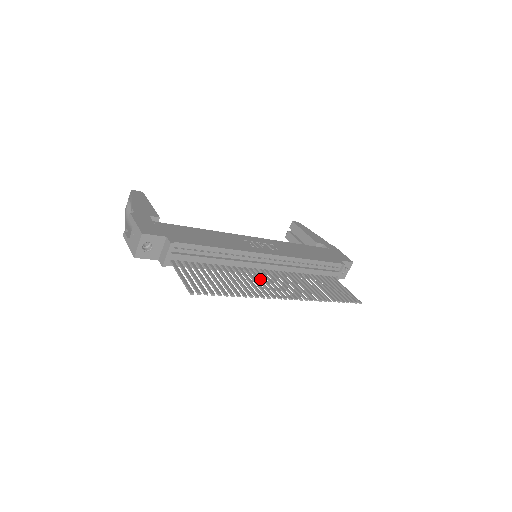
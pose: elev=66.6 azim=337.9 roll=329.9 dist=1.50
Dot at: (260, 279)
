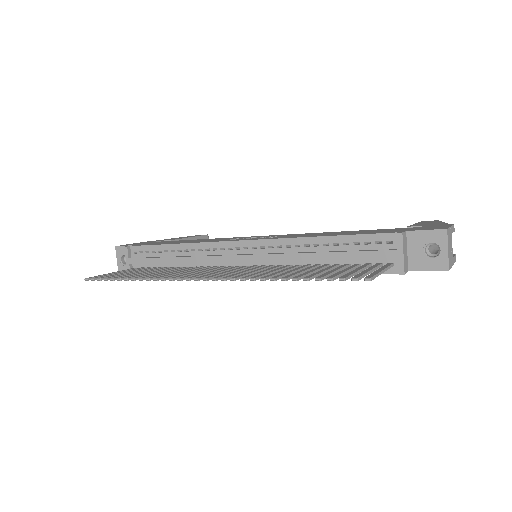
Dot at: (208, 270)
